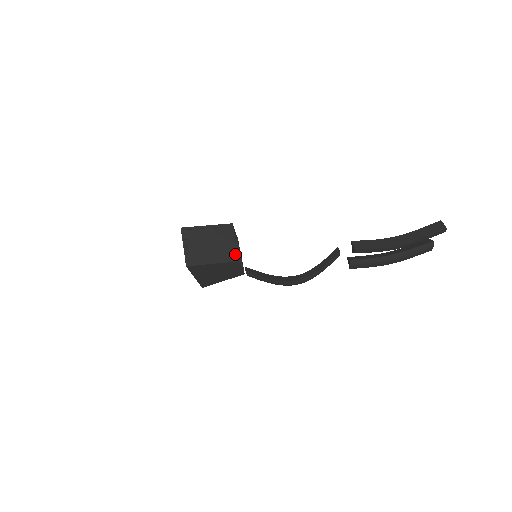
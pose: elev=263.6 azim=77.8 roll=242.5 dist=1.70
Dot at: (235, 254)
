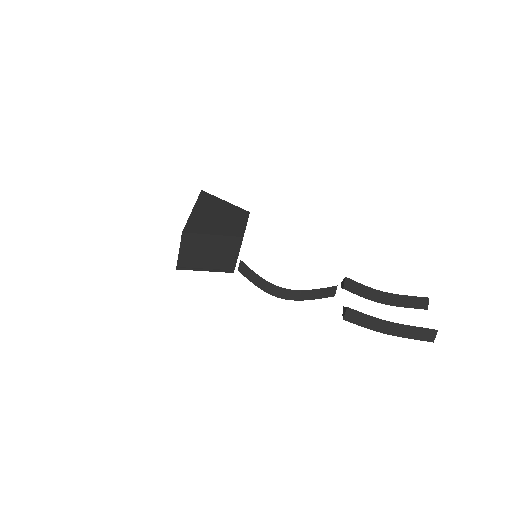
Dot at: (232, 266)
